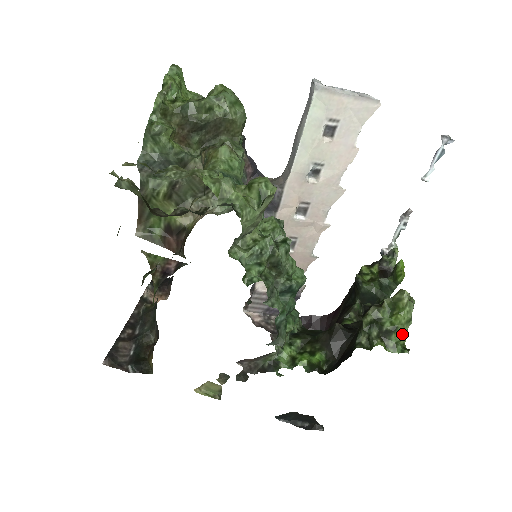
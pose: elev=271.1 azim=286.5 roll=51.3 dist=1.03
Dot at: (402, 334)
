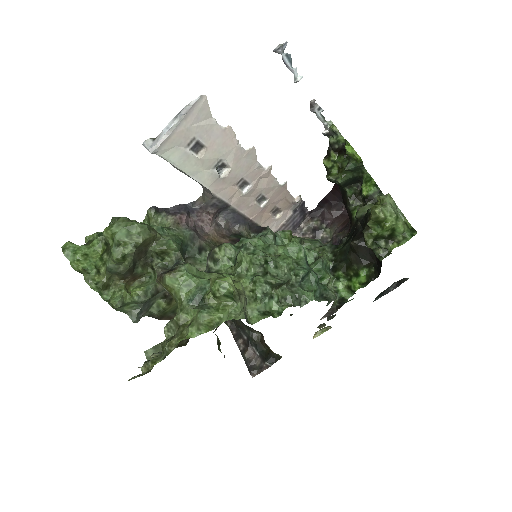
Dot at: (401, 229)
